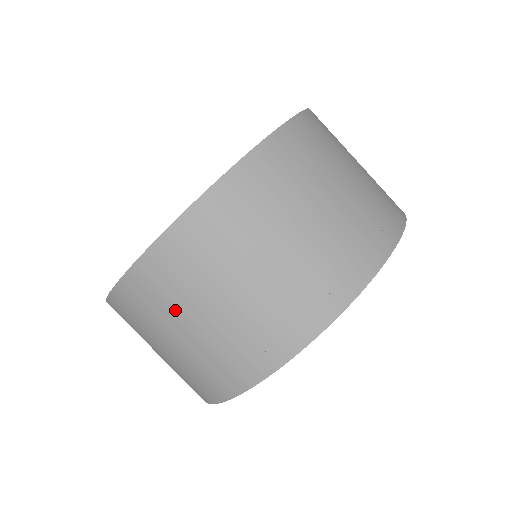
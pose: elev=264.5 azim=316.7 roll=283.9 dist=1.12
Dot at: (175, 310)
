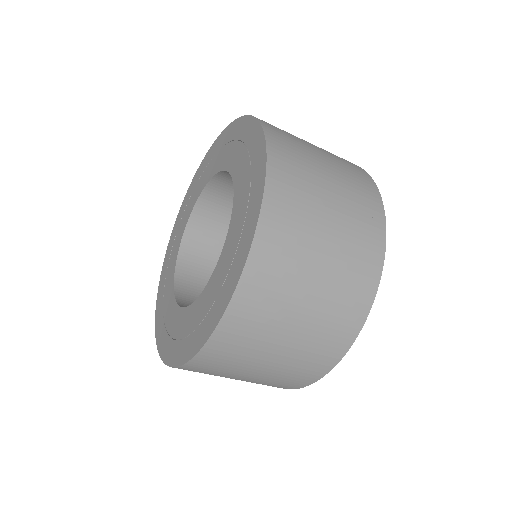
Dot at: (242, 366)
